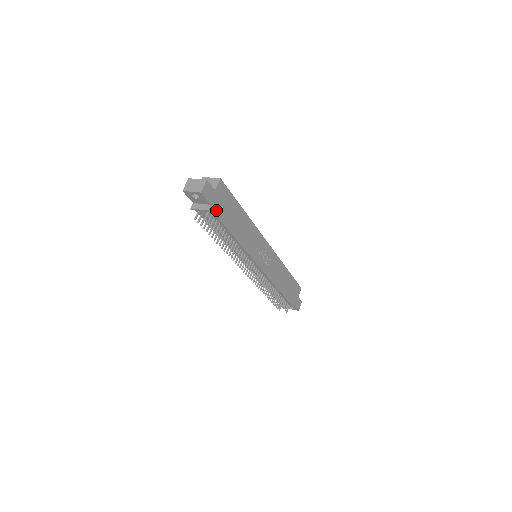
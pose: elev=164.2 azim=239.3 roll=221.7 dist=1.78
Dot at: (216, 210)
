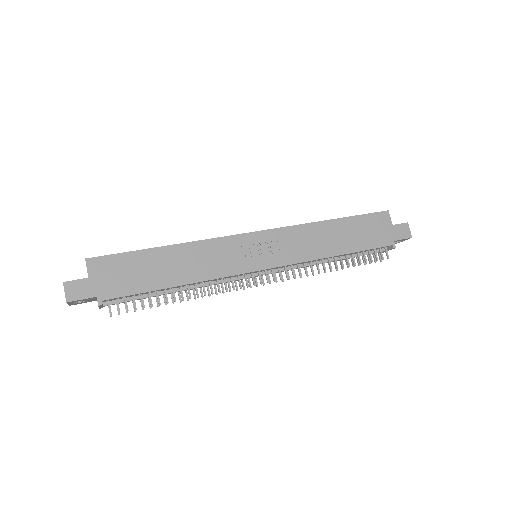
Dot at: (112, 293)
